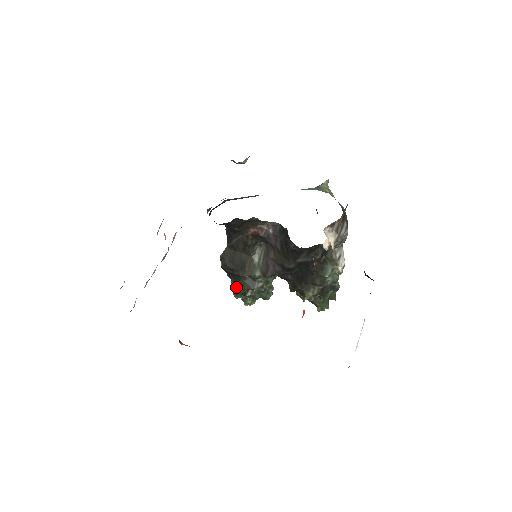
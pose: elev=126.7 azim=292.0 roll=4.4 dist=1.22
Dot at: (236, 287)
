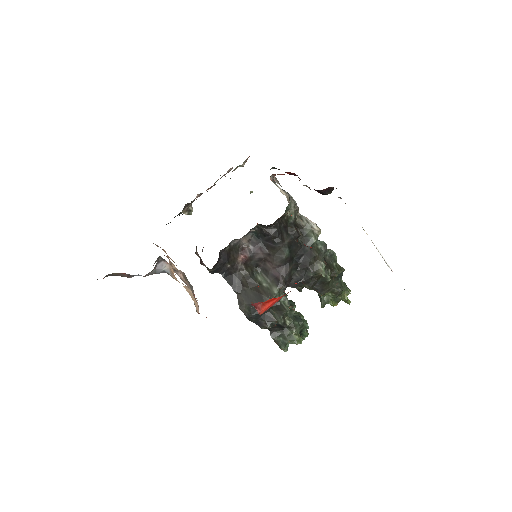
Dot at: (276, 336)
